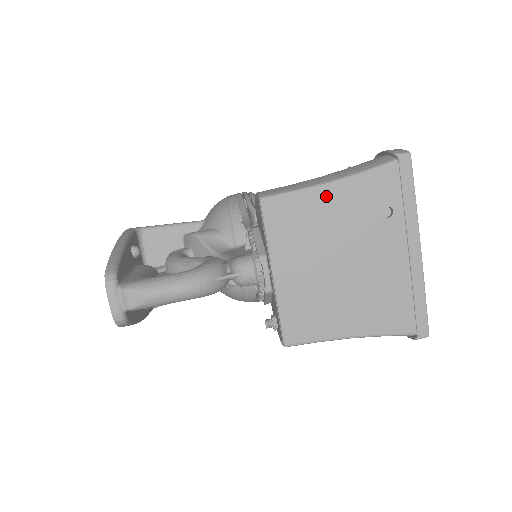
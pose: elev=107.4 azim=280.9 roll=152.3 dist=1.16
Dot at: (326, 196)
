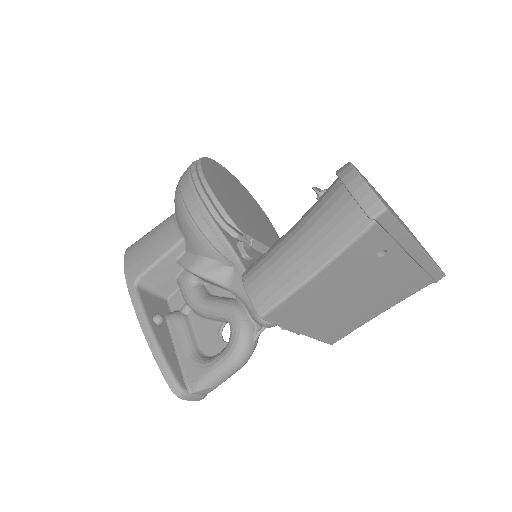
Dot at: (318, 282)
